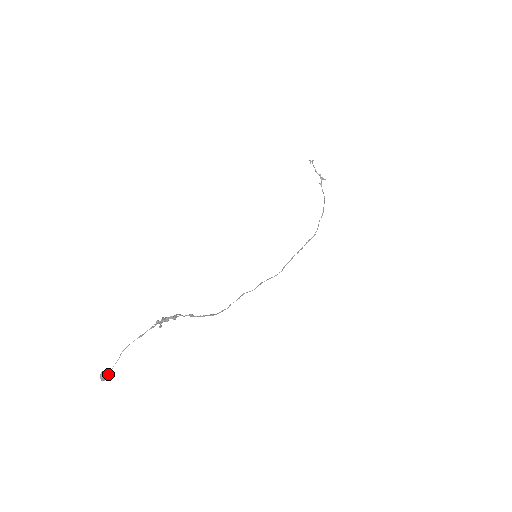
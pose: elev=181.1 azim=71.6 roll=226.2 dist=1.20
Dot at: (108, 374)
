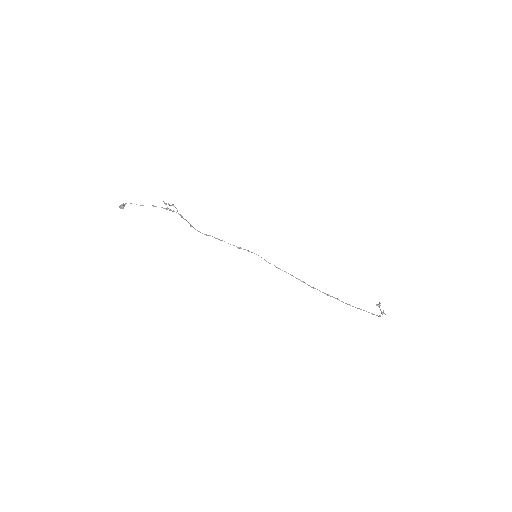
Dot at: (124, 206)
